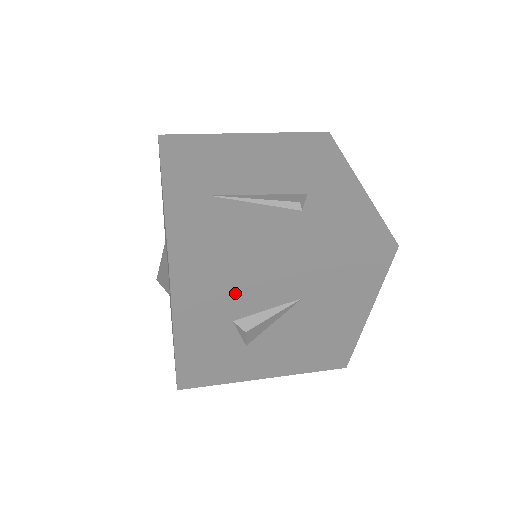
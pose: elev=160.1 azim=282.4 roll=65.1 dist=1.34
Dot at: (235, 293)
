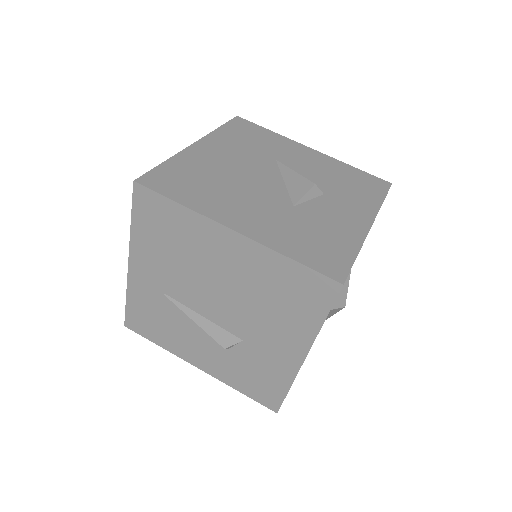
Dot at: occluded
